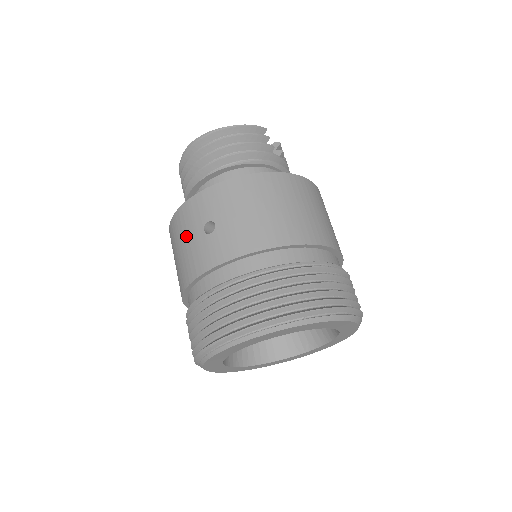
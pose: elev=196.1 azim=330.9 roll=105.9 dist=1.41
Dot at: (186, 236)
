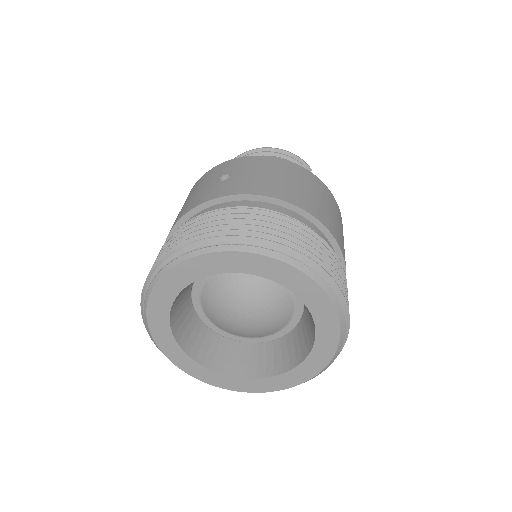
Dot at: (199, 187)
